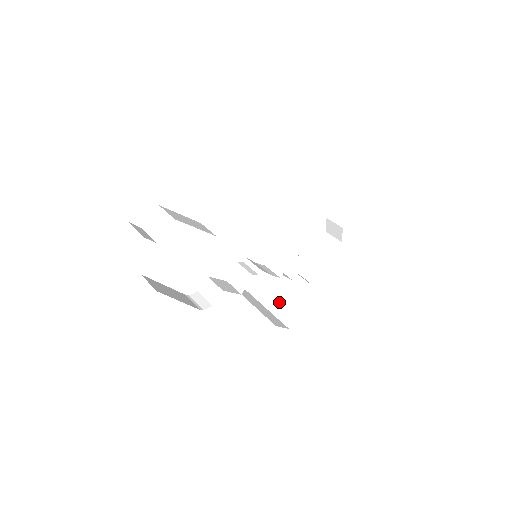
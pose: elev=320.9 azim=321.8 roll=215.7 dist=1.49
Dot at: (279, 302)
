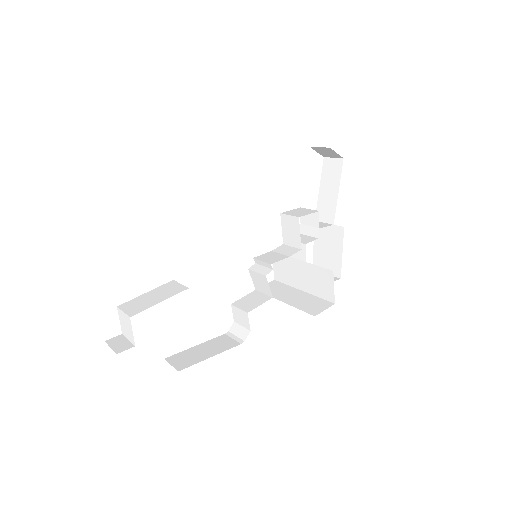
Dot at: (311, 281)
